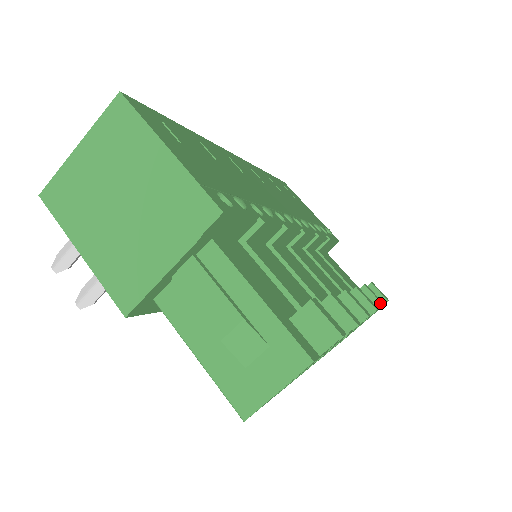
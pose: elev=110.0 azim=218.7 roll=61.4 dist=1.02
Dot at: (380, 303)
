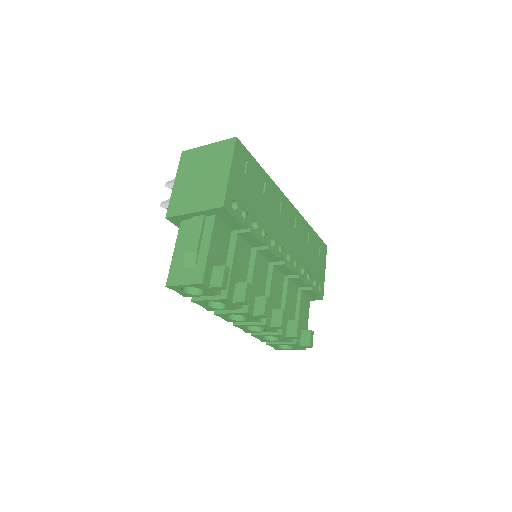
Dot at: (296, 335)
